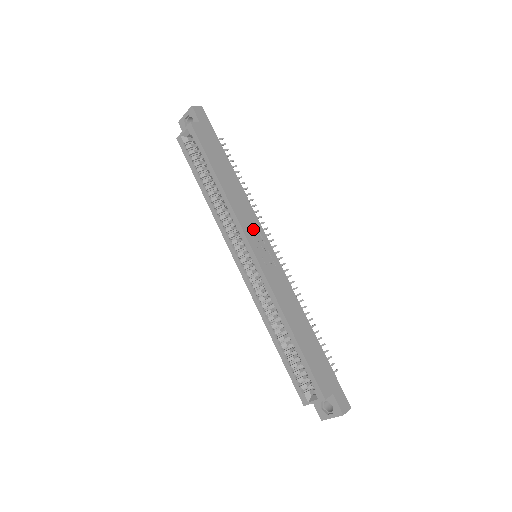
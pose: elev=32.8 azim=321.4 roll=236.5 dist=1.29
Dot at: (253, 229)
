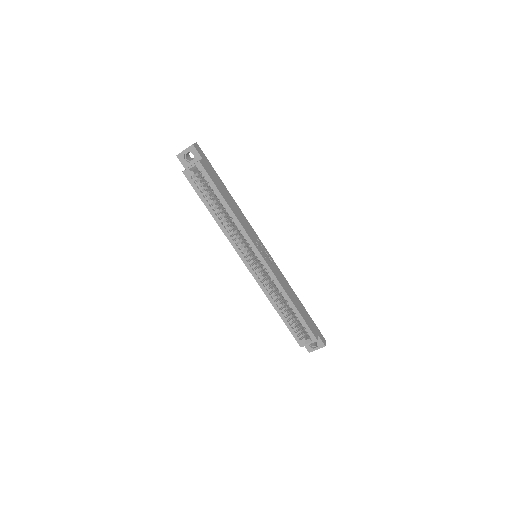
Dot at: (255, 238)
